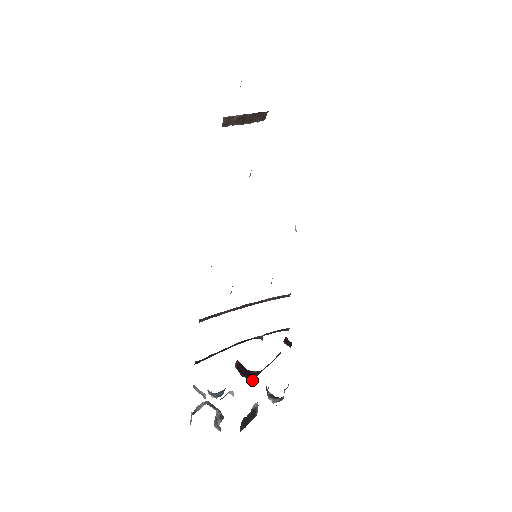
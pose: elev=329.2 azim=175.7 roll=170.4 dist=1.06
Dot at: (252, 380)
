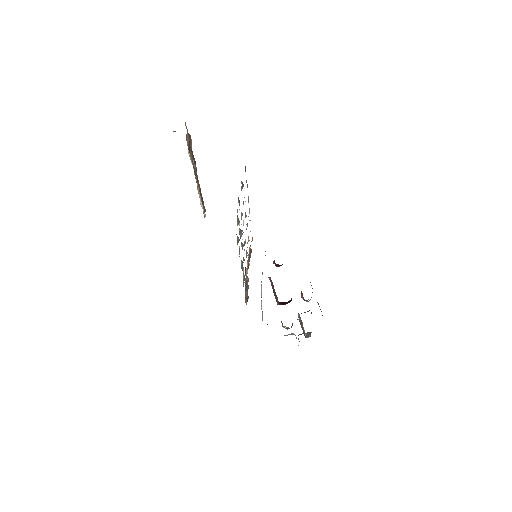
Dot at: occluded
